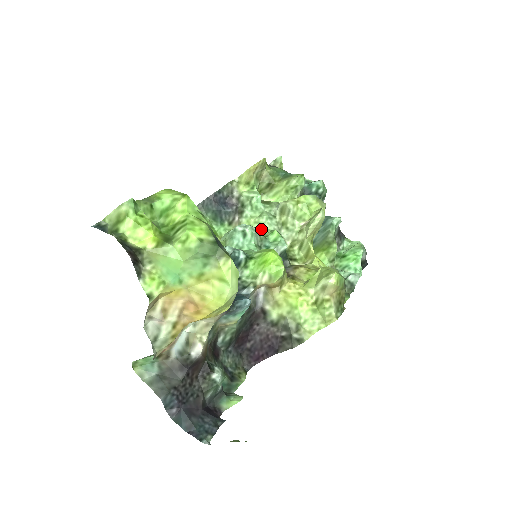
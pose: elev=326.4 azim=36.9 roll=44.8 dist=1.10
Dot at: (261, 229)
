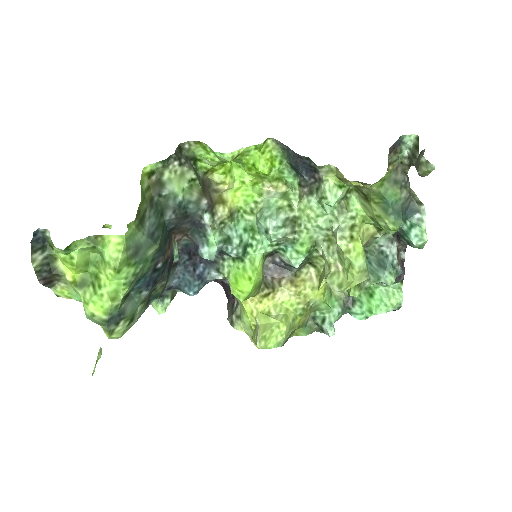
Dot at: (306, 226)
